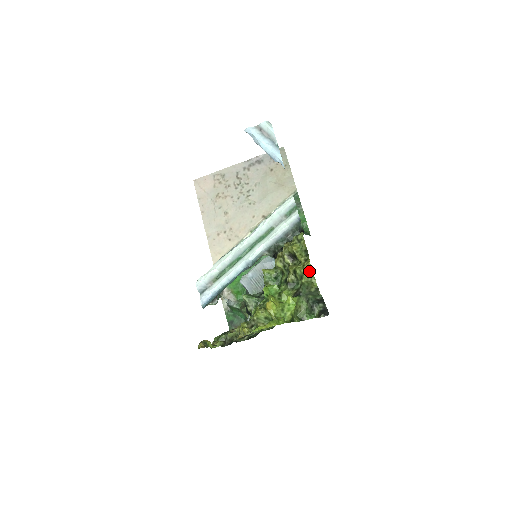
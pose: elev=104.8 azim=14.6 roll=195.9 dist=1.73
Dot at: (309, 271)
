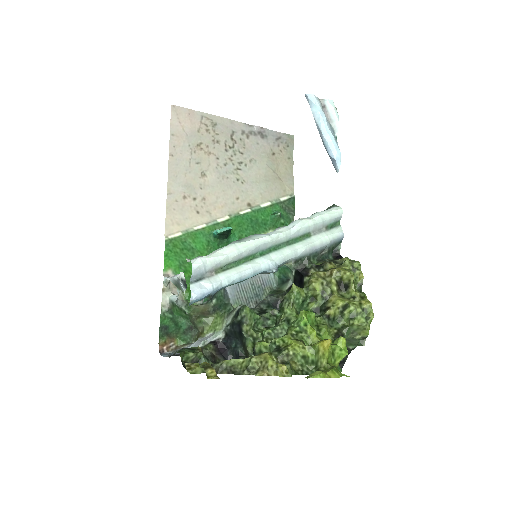
Dot at: (367, 313)
